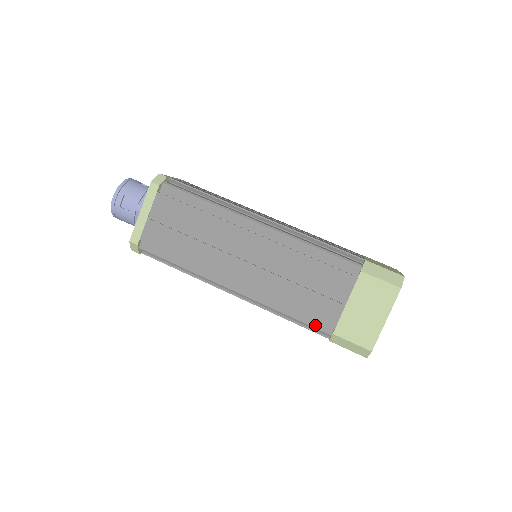
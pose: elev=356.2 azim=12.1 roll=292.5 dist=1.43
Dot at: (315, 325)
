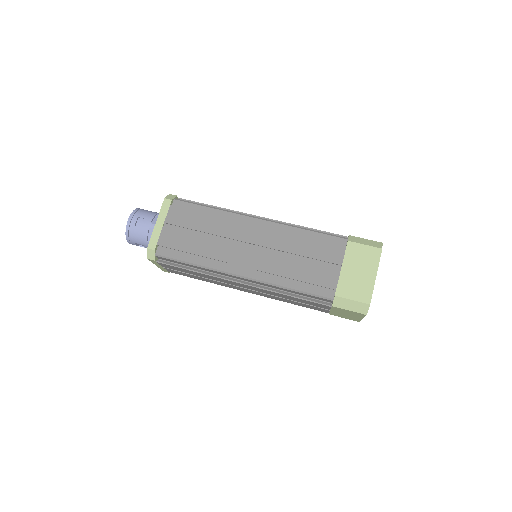
Dot at: (318, 293)
